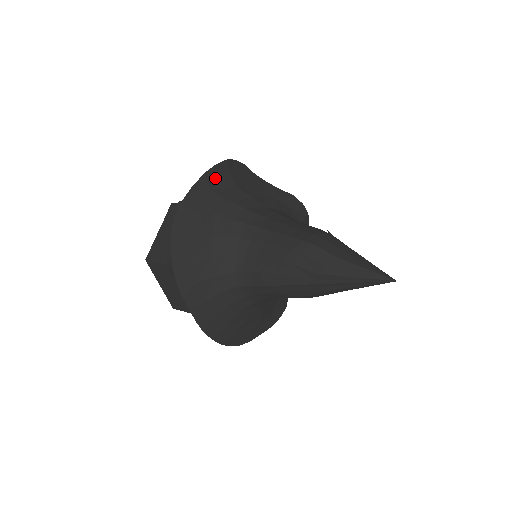
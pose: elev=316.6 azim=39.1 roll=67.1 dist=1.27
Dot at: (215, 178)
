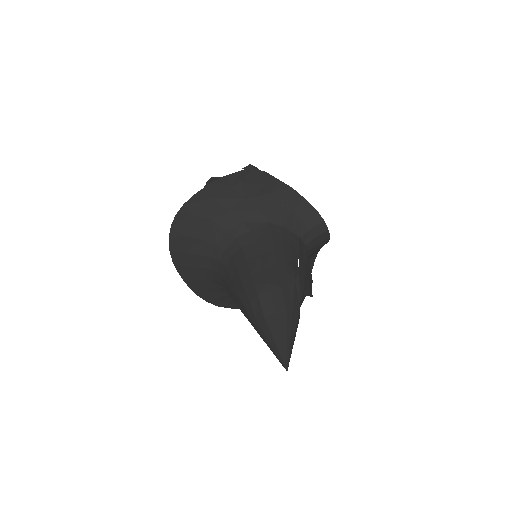
Dot at: (221, 188)
